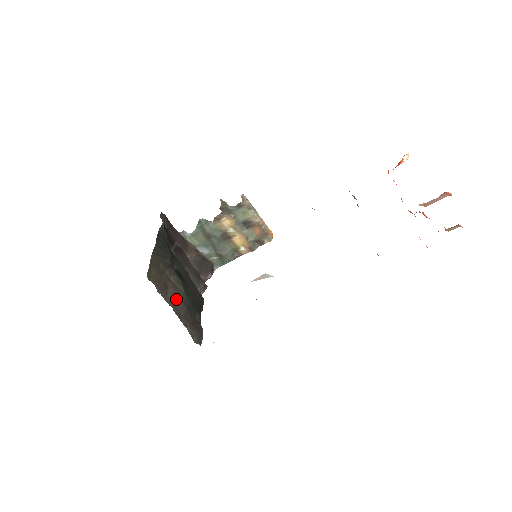
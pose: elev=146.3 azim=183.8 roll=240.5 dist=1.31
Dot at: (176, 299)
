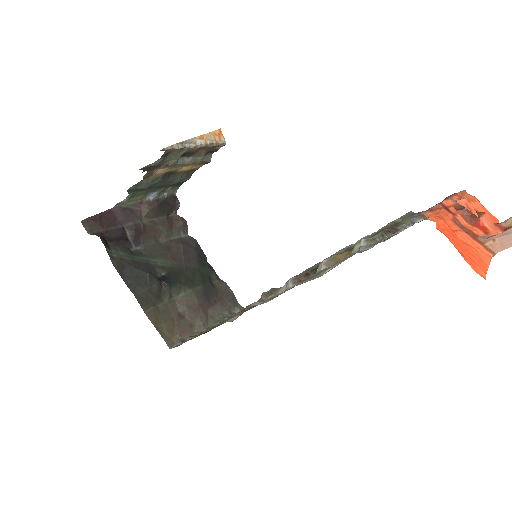
Dot at: (197, 313)
